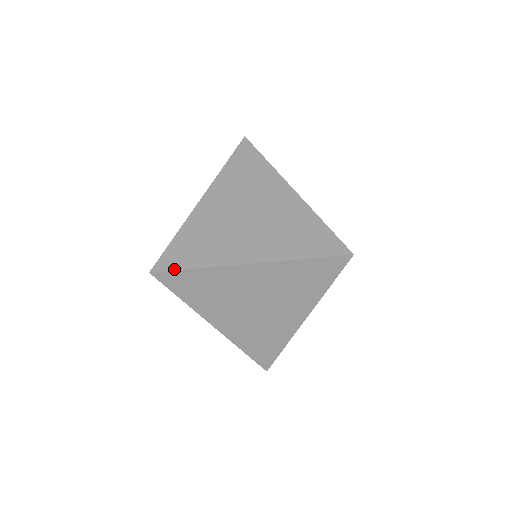
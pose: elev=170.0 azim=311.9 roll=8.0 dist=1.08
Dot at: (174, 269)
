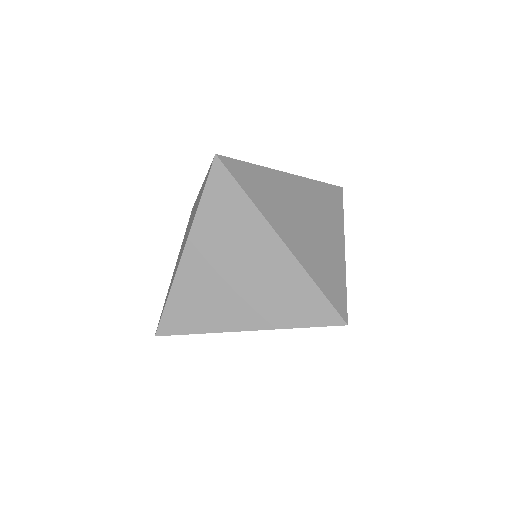
Dot at: (233, 175)
